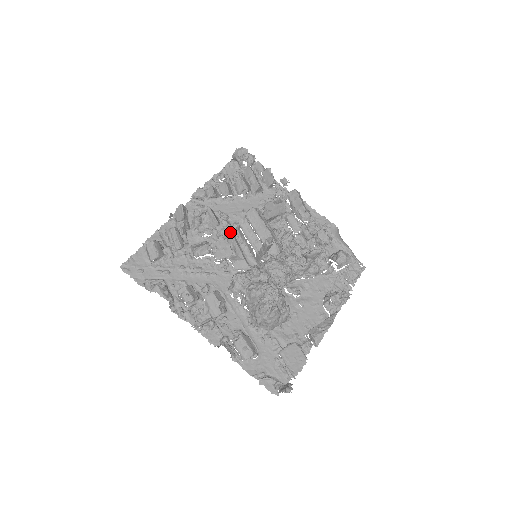
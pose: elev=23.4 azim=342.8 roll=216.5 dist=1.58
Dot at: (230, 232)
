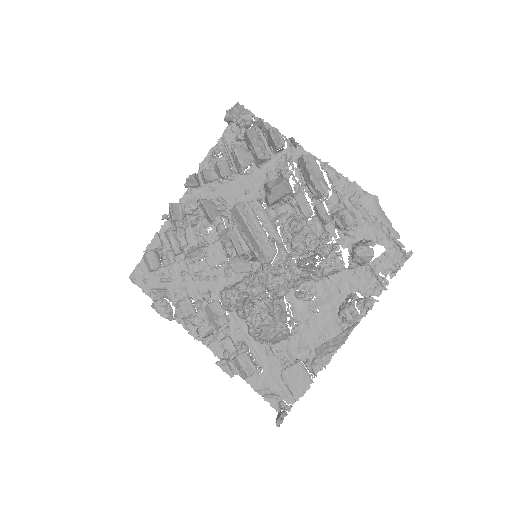
Dot at: (230, 225)
